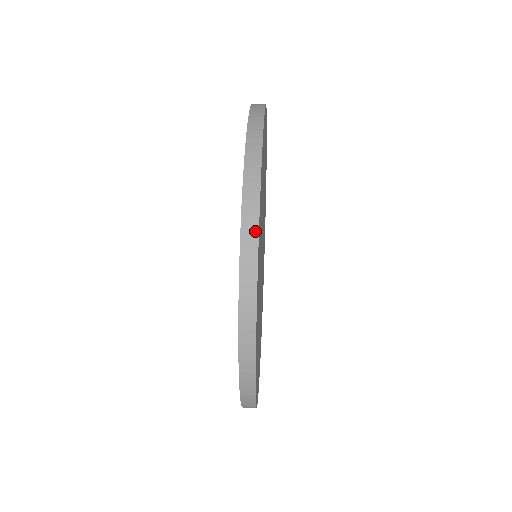
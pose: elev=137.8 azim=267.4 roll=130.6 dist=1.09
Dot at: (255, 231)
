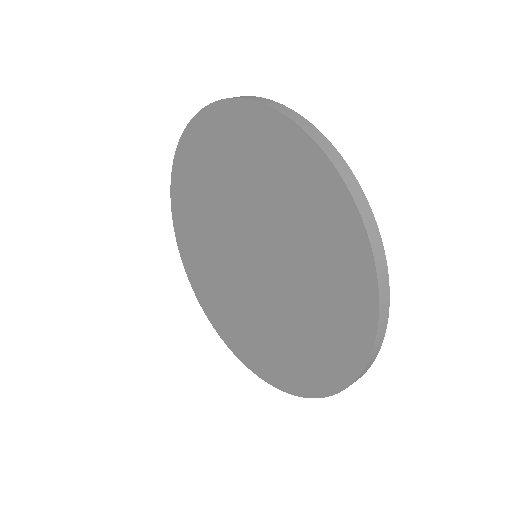
Dot at: (313, 127)
